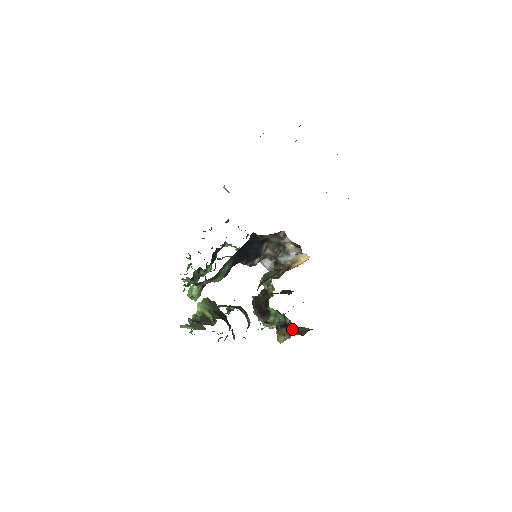
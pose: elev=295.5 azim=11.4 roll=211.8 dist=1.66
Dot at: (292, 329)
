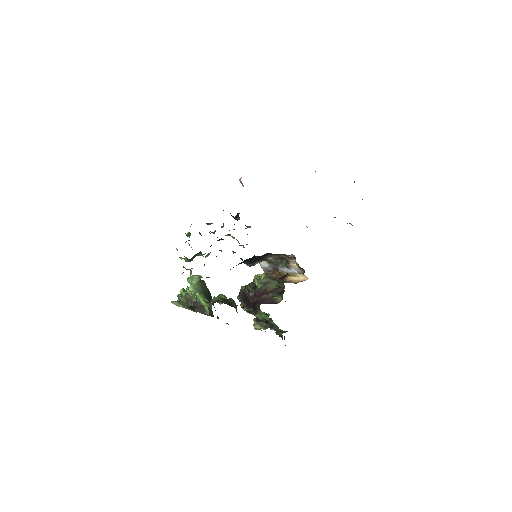
Dot at: (272, 327)
